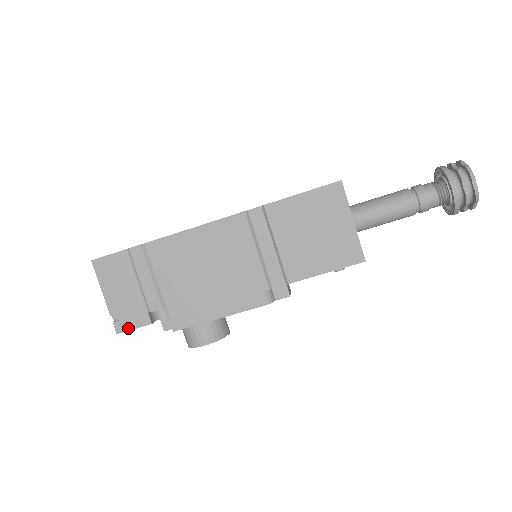
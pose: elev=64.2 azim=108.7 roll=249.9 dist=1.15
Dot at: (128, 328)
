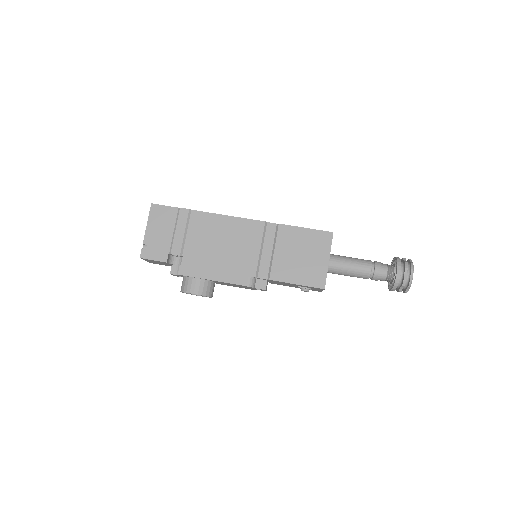
Dot at: (150, 258)
